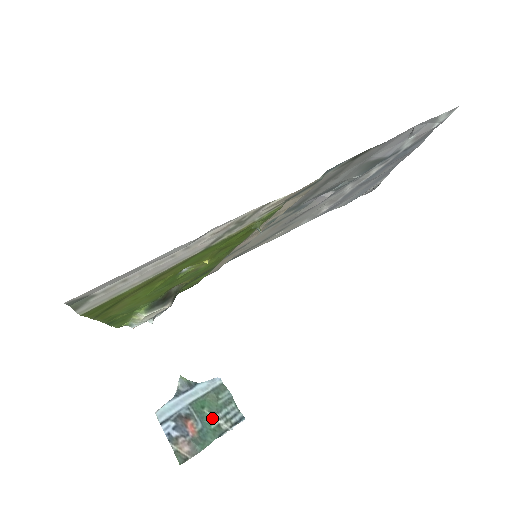
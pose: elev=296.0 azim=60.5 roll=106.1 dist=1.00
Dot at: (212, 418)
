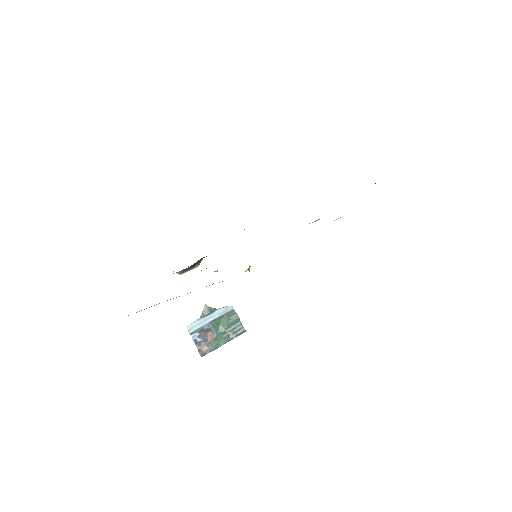
Dot at: (224, 331)
